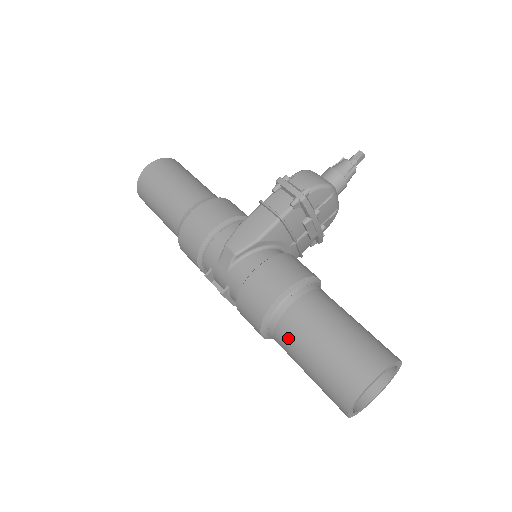
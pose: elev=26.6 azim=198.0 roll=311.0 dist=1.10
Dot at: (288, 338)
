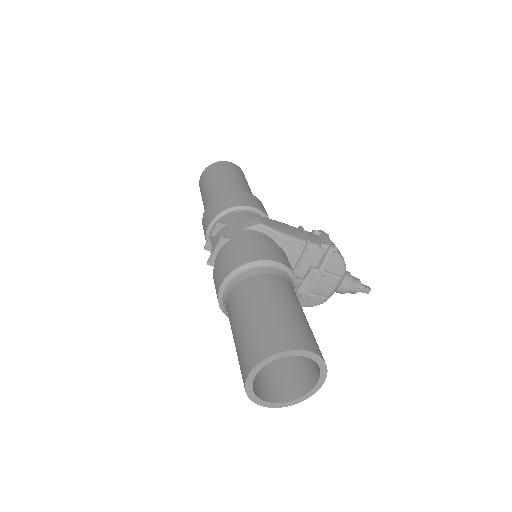
Dot at: (255, 287)
